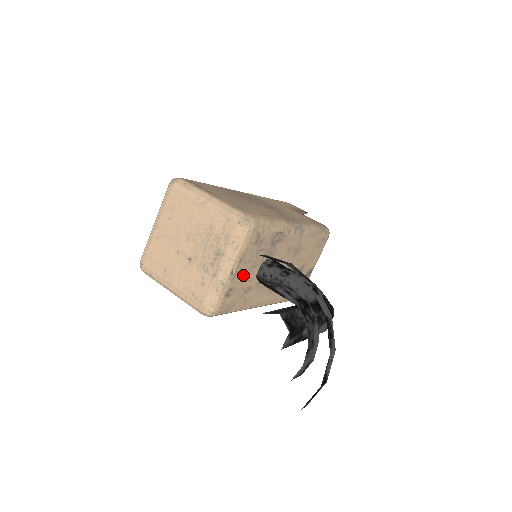
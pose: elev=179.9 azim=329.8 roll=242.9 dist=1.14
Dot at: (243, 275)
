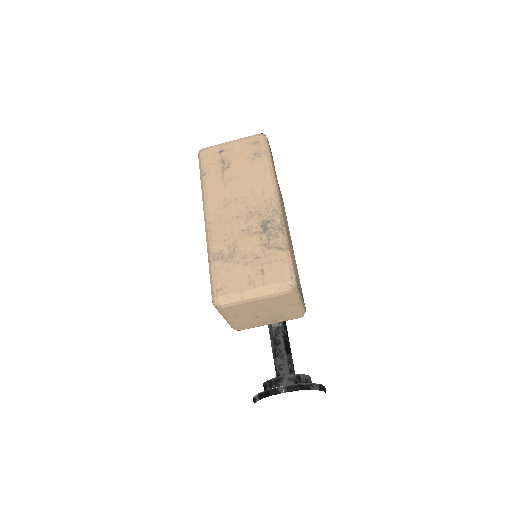
Dot at: occluded
